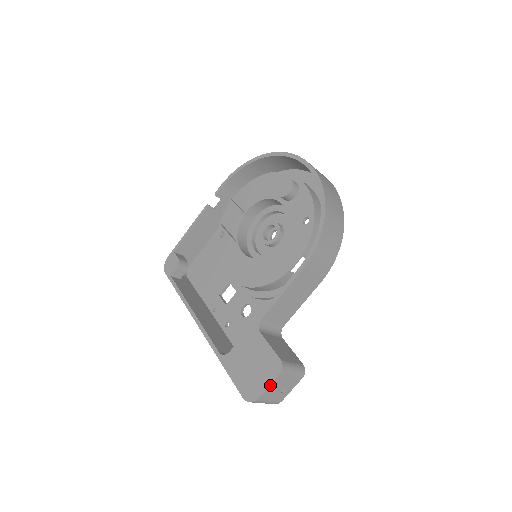
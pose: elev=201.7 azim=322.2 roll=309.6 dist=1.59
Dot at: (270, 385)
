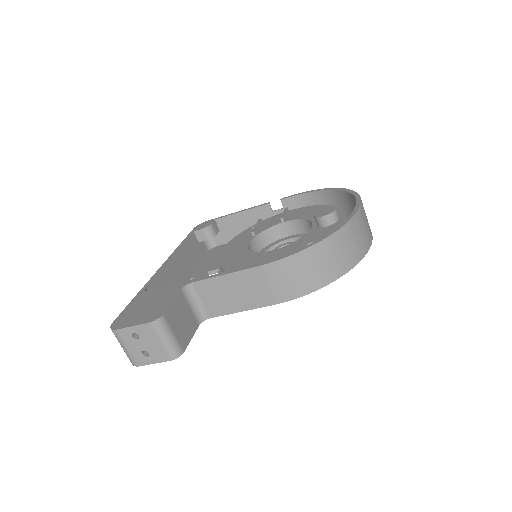
Dot at: (135, 326)
